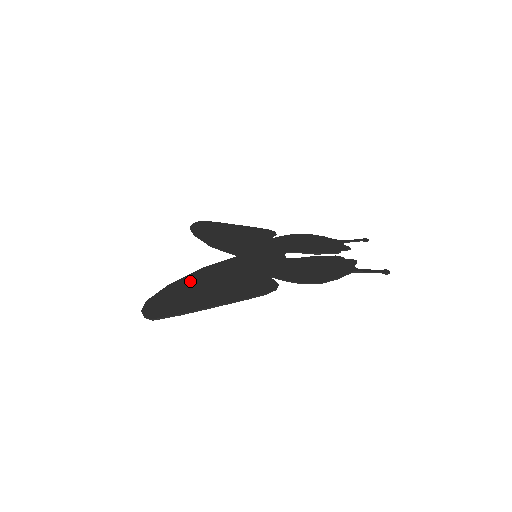
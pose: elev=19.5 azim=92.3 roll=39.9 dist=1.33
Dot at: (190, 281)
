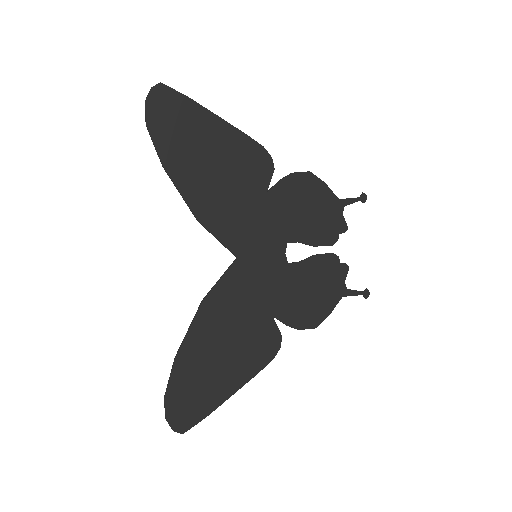
Dot at: (197, 344)
